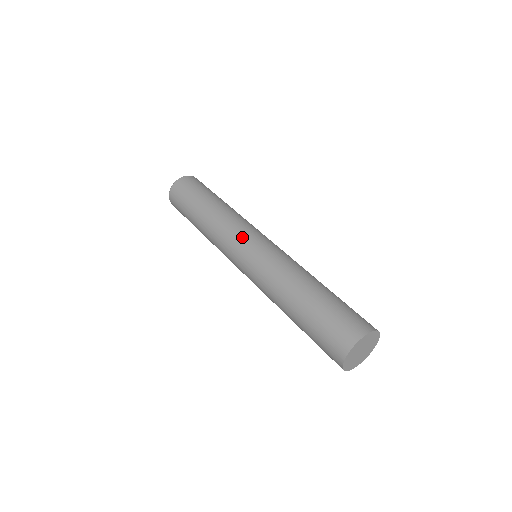
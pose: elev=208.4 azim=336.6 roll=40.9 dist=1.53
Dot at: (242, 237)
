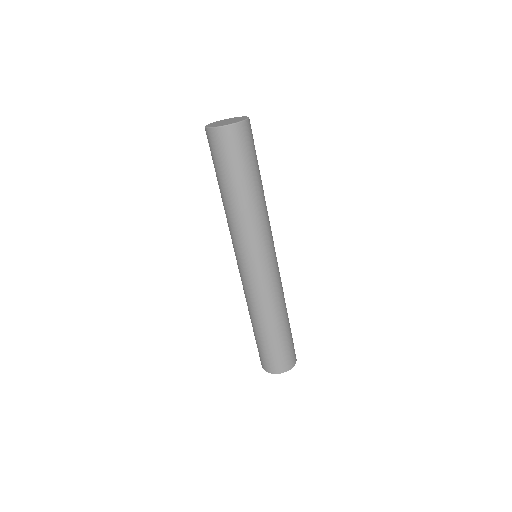
Dot at: (253, 254)
